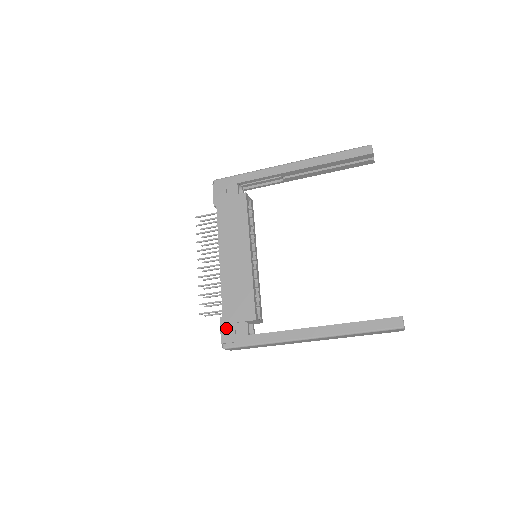
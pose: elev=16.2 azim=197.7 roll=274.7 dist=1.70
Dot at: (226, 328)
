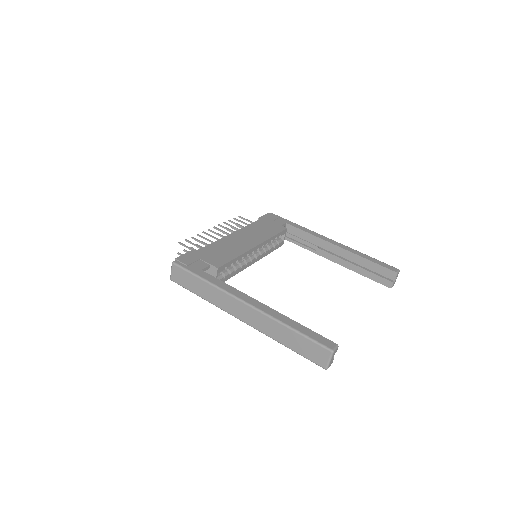
Dot at: (190, 256)
